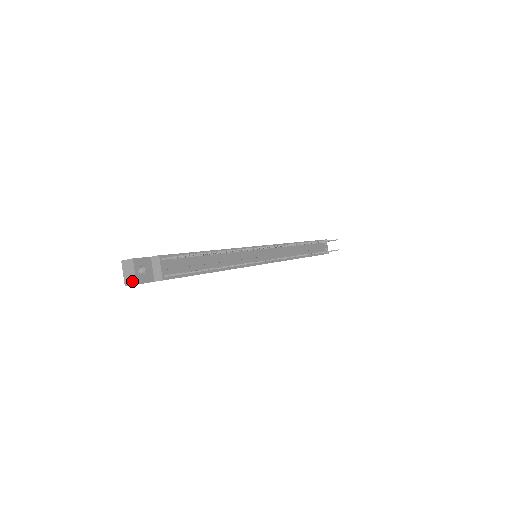
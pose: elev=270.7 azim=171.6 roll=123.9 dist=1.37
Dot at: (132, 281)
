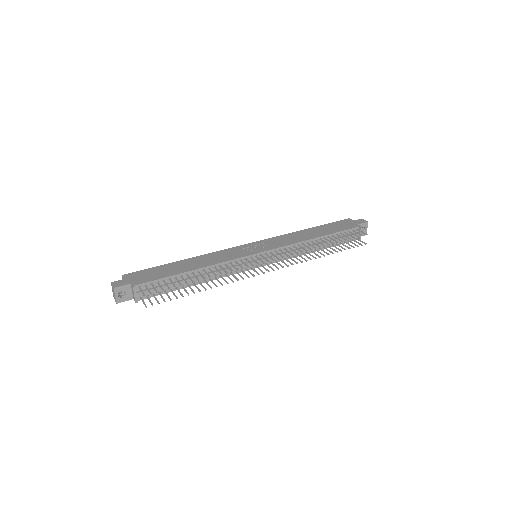
Dot at: (115, 299)
